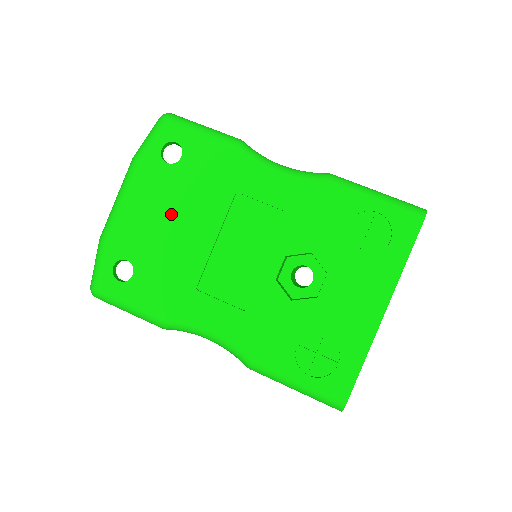
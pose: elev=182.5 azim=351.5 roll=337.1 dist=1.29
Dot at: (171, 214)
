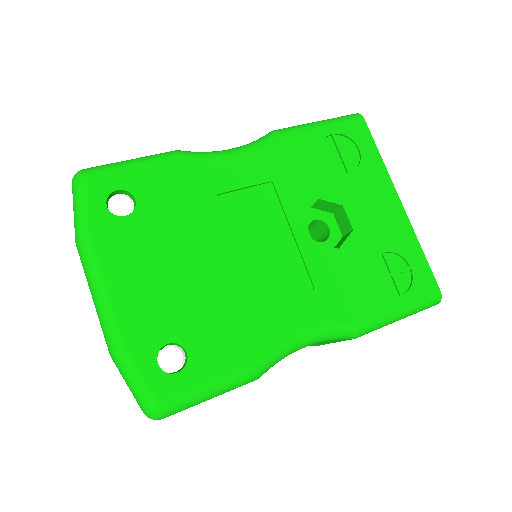
Dot at: (173, 261)
